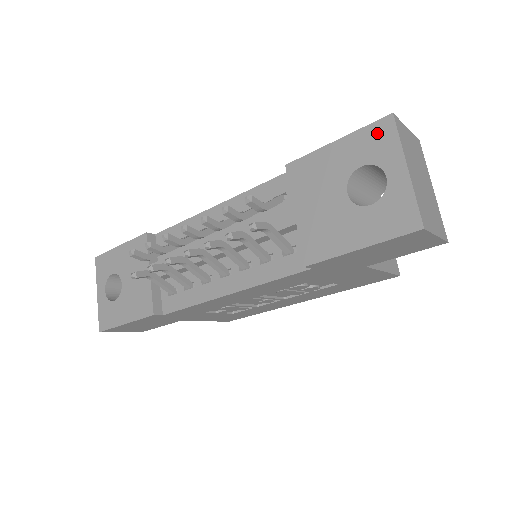
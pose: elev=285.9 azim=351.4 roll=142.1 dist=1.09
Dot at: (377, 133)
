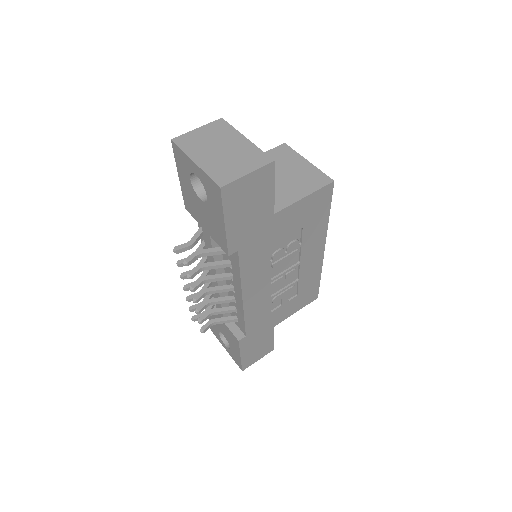
Dot at: (178, 156)
